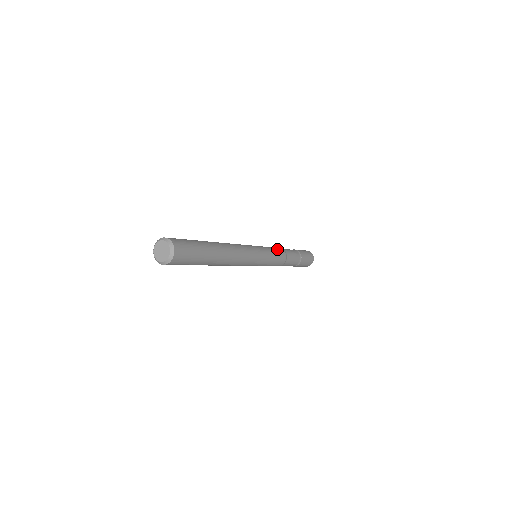
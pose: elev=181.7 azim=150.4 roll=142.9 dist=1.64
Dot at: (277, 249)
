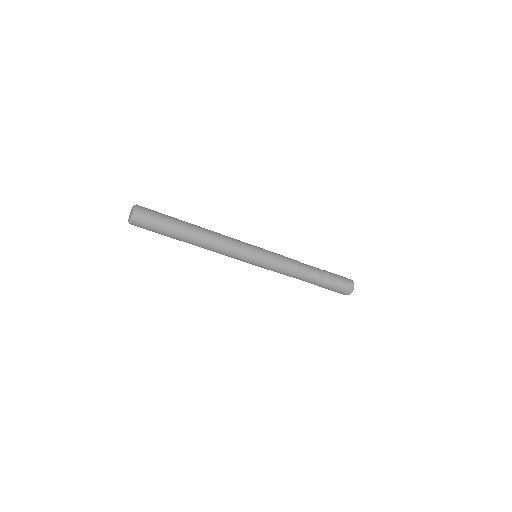
Dot at: (288, 260)
